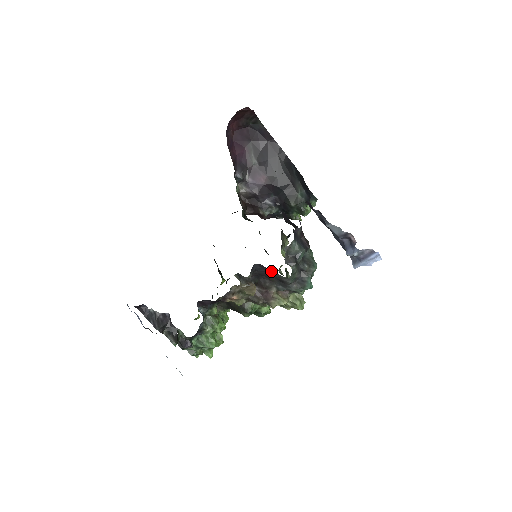
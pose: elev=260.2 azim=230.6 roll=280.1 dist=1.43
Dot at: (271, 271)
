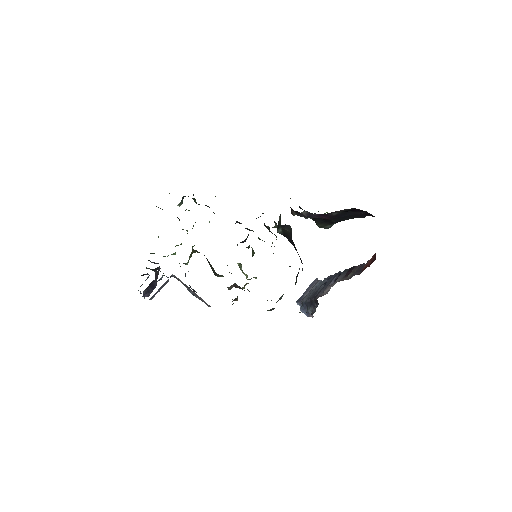
Dot at: occluded
